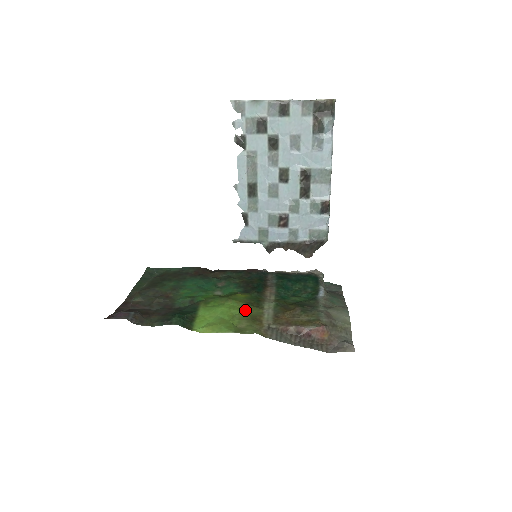
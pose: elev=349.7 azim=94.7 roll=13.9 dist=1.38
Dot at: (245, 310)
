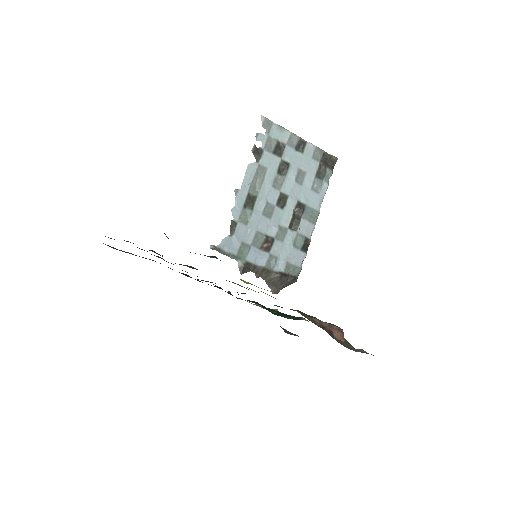
Dot at: occluded
